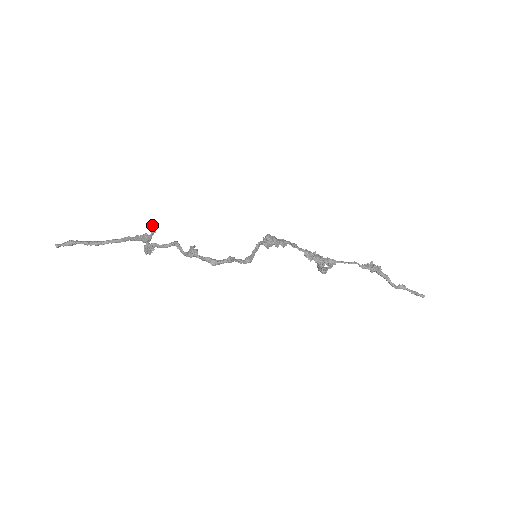
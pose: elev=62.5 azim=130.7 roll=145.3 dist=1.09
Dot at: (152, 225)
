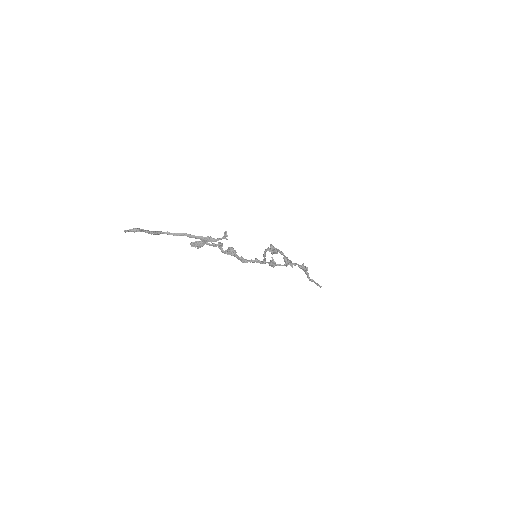
Dot at: (227, 235)
